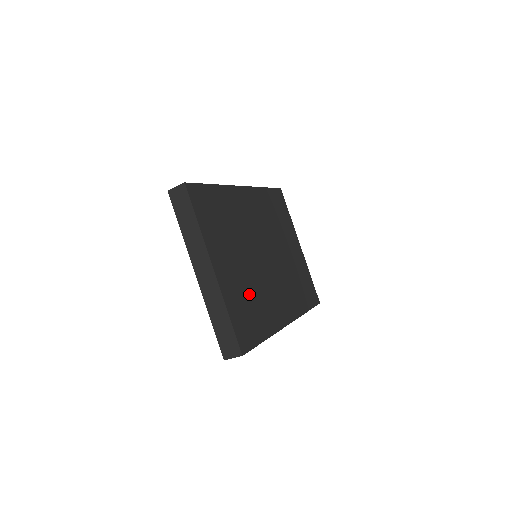
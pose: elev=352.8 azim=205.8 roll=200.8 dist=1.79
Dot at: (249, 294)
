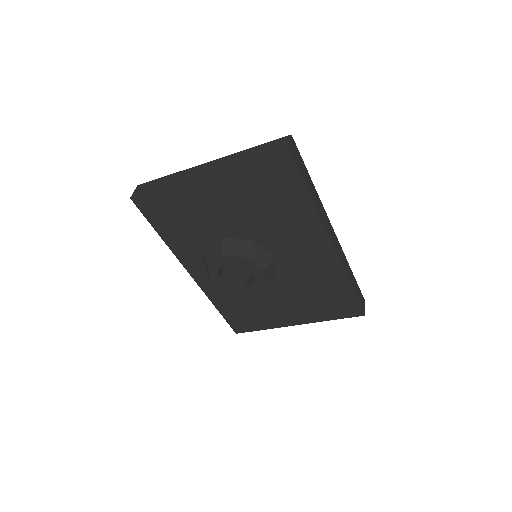
Dot at: occluded
